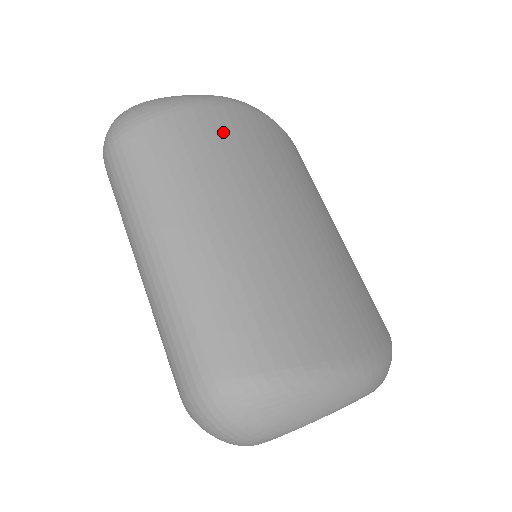
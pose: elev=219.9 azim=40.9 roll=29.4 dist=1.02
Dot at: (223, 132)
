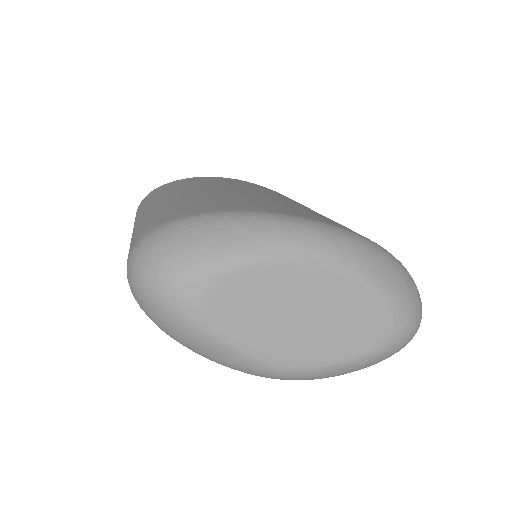
Dot at: (211, 179)
